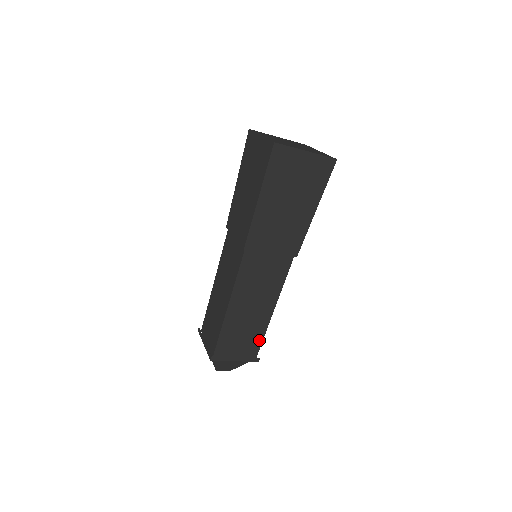
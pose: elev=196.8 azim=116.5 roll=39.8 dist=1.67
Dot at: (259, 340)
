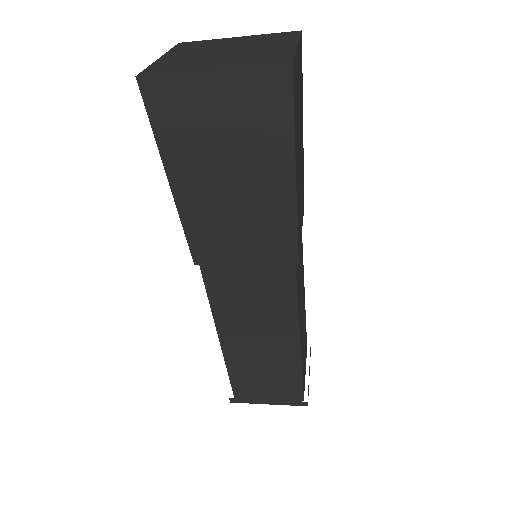
Dot at: (296, 379)
